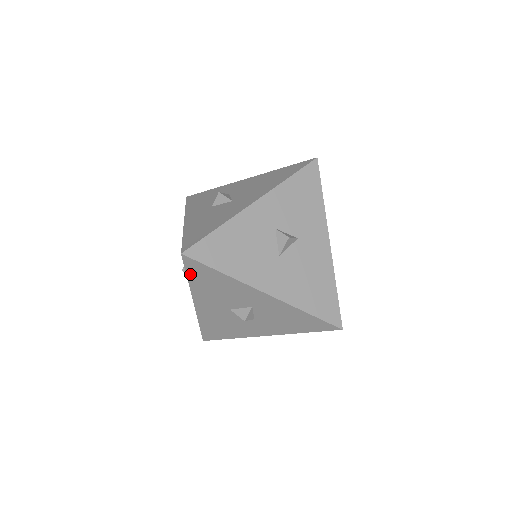
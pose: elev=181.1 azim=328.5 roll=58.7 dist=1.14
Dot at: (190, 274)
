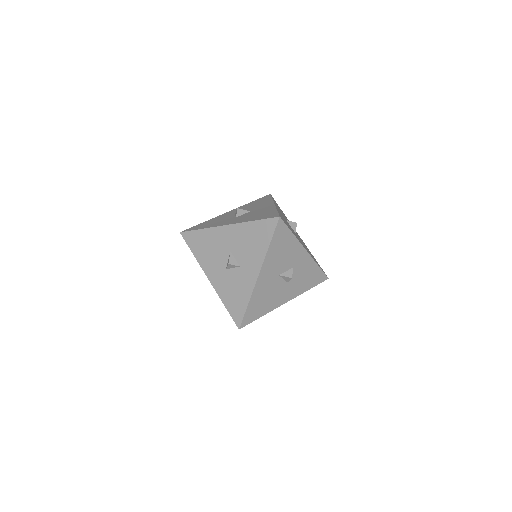
Dot at: (274, 238)
